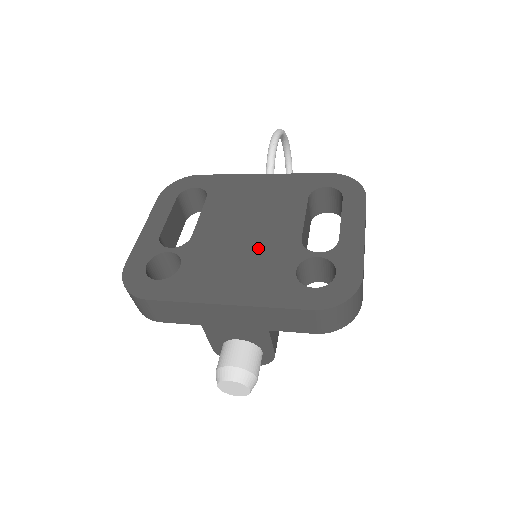
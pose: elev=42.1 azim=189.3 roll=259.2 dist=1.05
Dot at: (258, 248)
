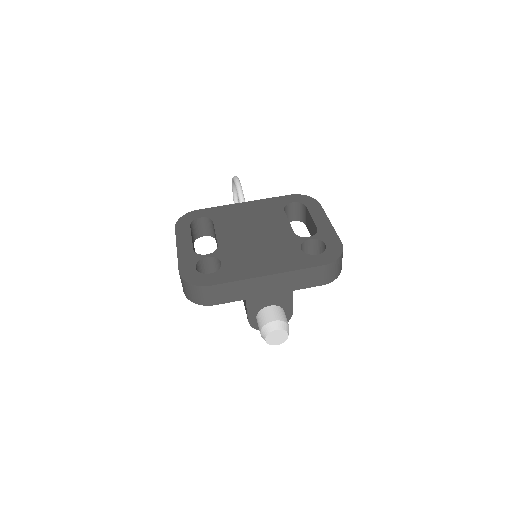
Dot at: (269, 242)
